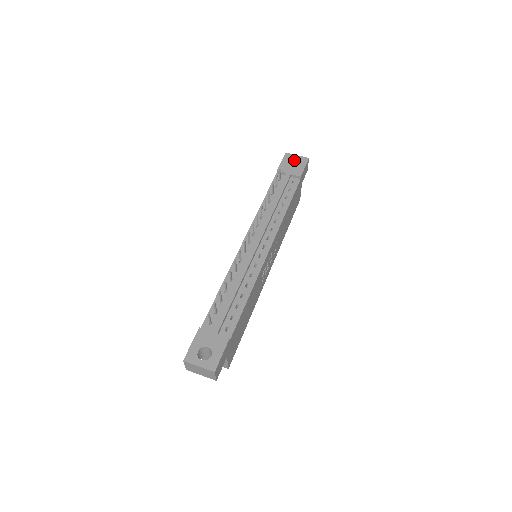
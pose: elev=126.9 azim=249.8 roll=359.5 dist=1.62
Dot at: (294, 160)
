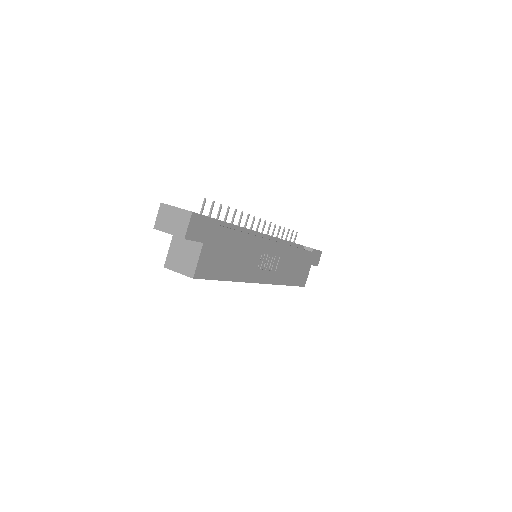
Dot at: occluded
